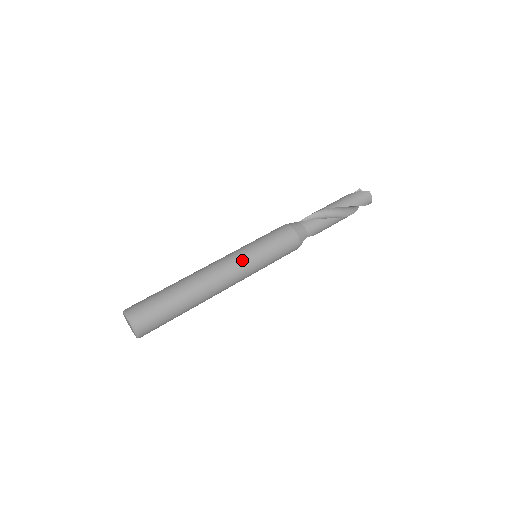
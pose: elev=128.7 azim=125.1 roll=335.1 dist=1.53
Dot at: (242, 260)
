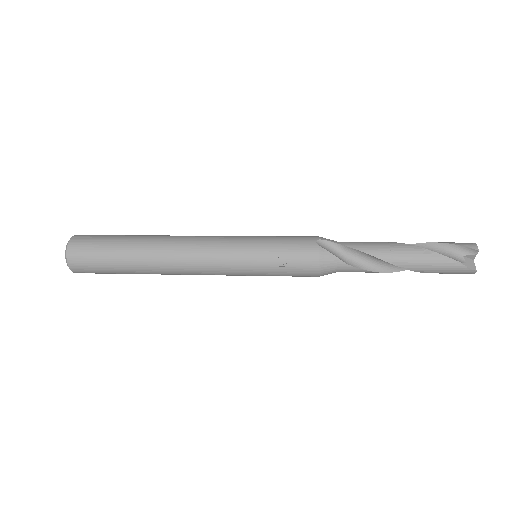
Dot at: occluded
